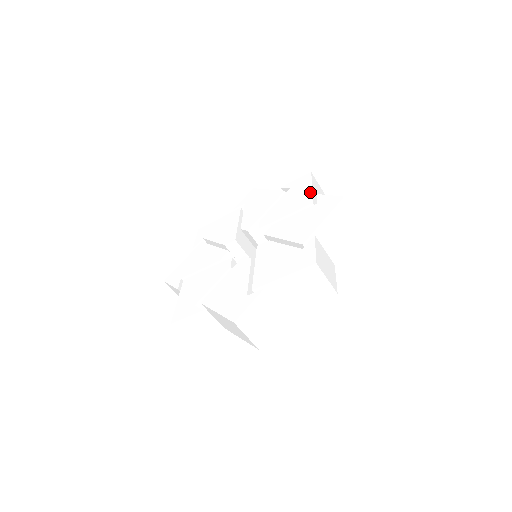
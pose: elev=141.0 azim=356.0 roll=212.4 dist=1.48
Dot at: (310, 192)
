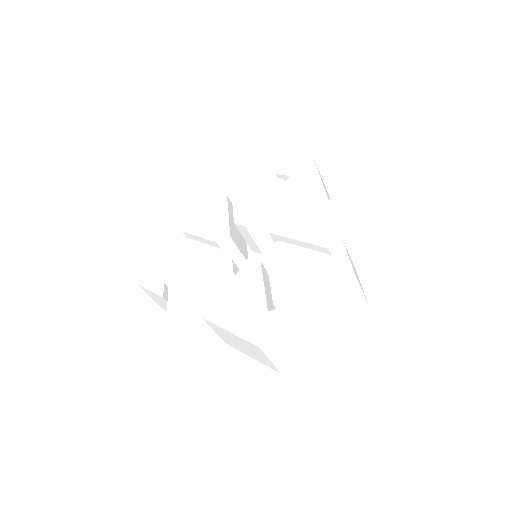
Dot at: (340, 227)
